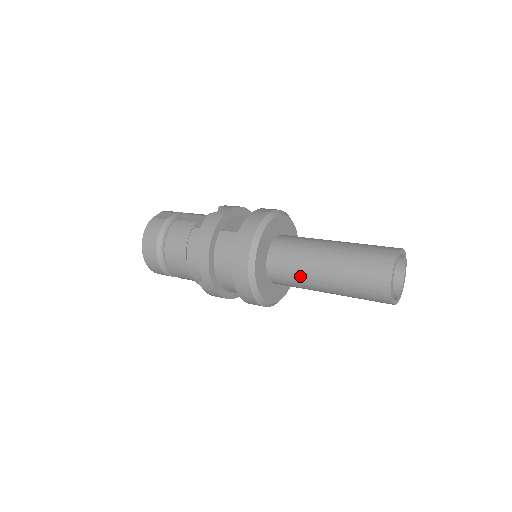
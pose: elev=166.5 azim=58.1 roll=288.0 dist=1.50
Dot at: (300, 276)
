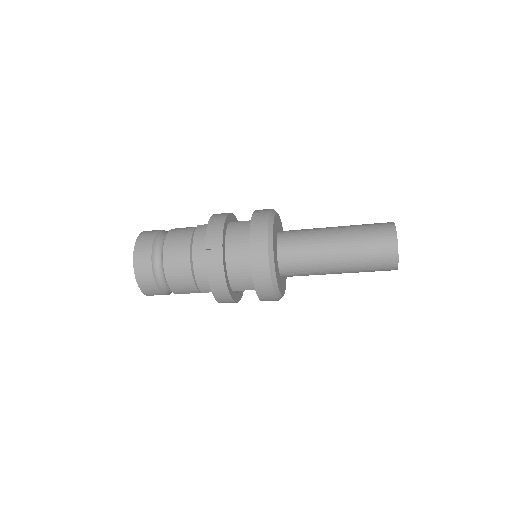
Dot at: (312, 249)
